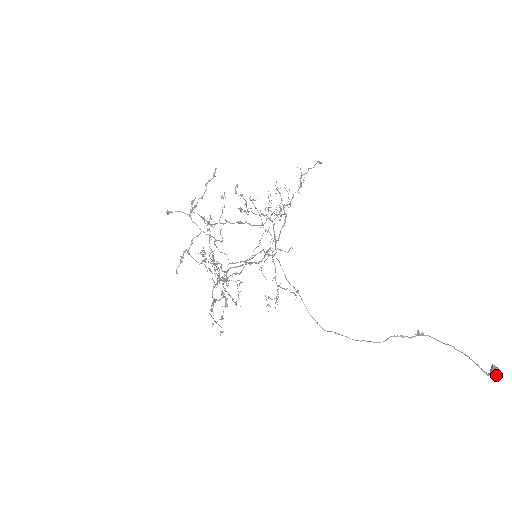
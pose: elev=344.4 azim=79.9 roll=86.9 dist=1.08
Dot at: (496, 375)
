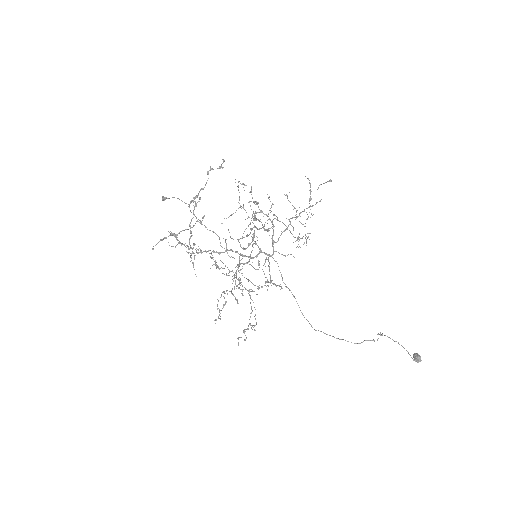
Dot at: (419, 361)
